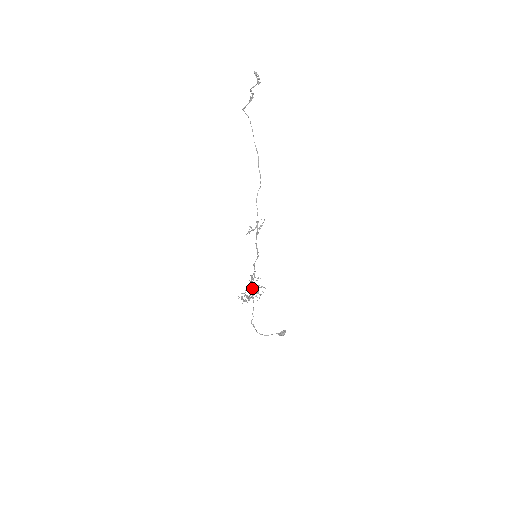
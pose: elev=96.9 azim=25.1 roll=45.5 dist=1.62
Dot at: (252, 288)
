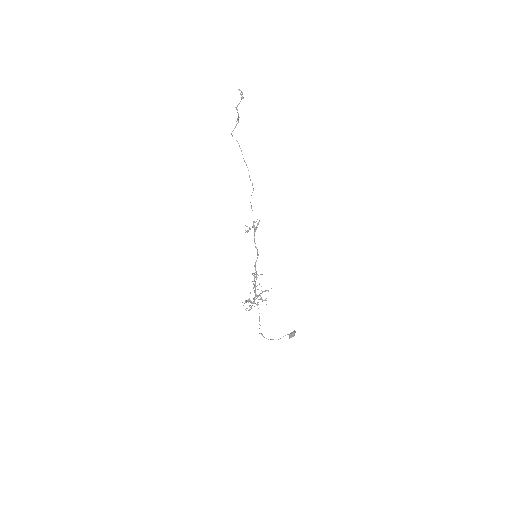
Dot at: occluded
